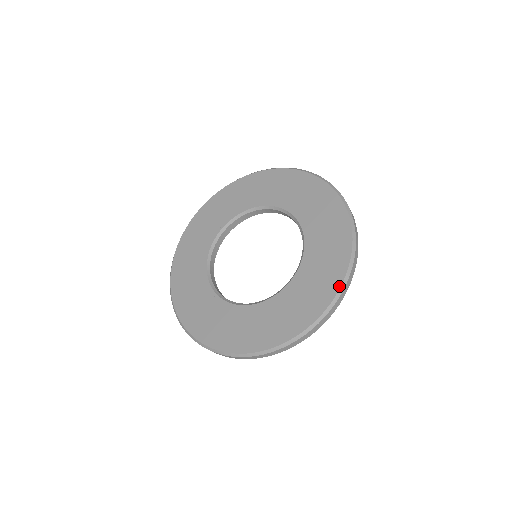
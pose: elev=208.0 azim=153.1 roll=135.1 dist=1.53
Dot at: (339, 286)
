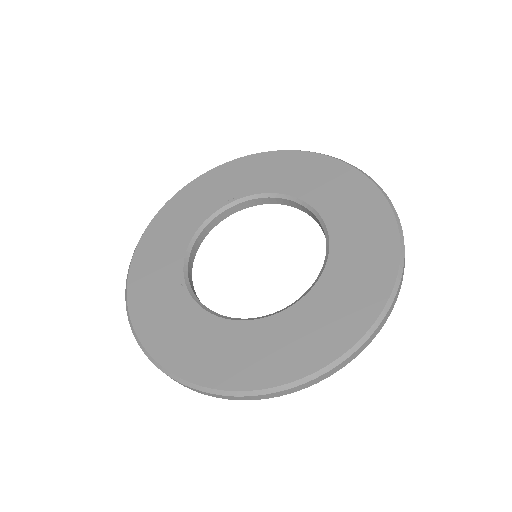
Dot at: (341, 352)
